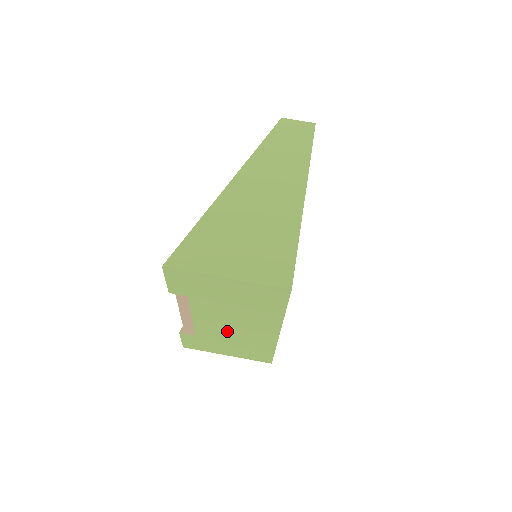
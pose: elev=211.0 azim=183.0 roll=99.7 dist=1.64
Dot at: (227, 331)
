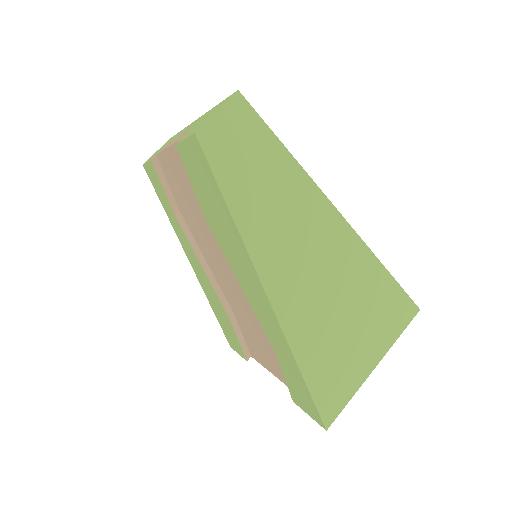
Dot at: occluded
